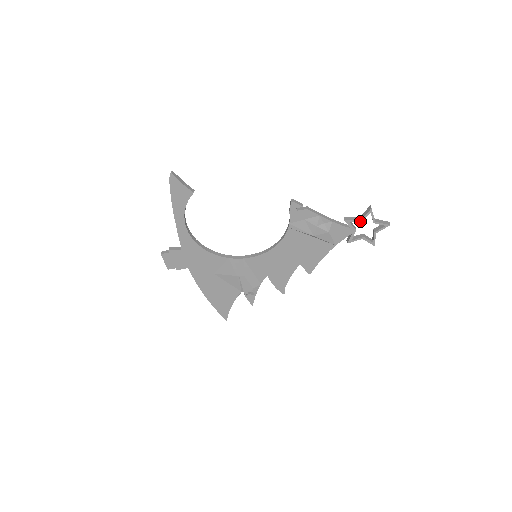
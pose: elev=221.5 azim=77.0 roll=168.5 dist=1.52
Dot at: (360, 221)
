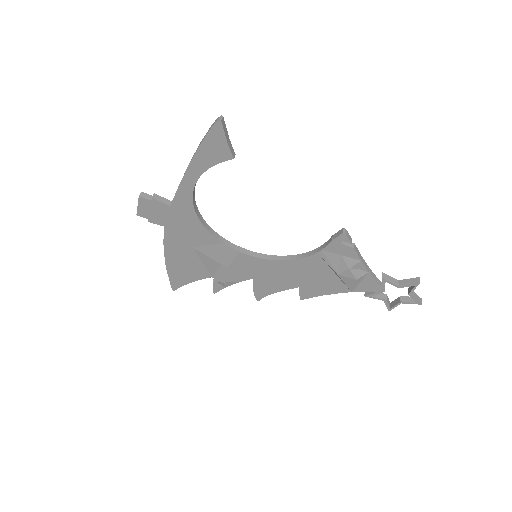
Dot at: (397, 286)
